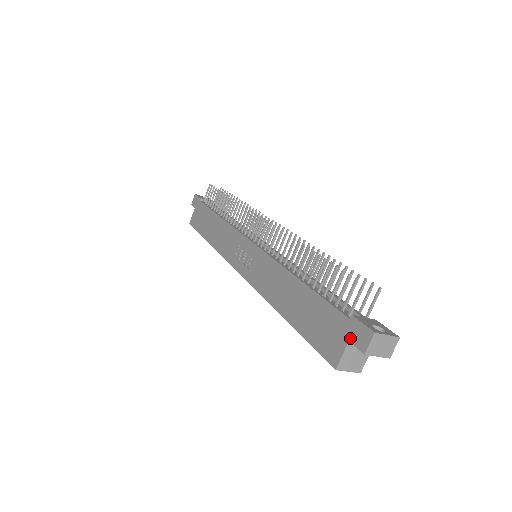
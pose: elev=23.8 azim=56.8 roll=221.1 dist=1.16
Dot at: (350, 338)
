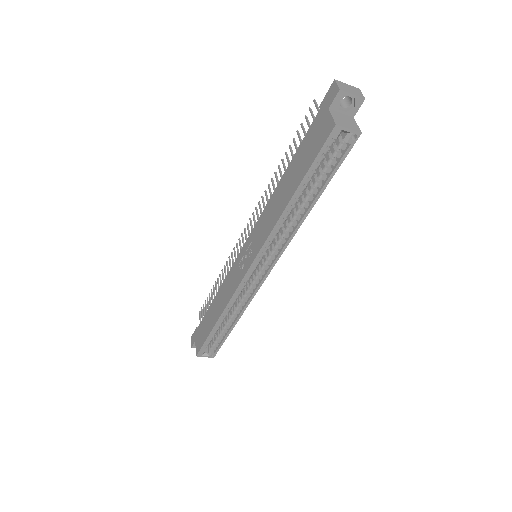
Dot at: (328, 107)
